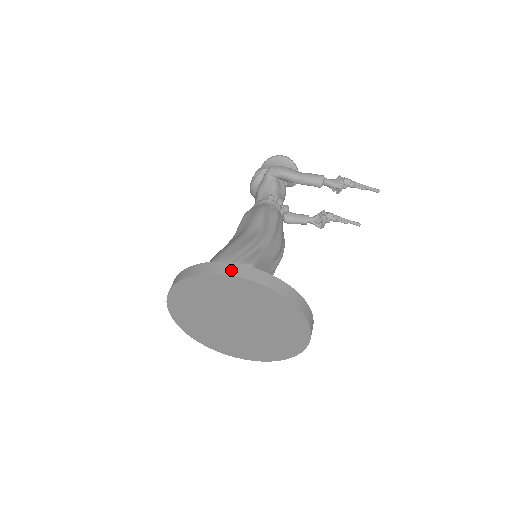
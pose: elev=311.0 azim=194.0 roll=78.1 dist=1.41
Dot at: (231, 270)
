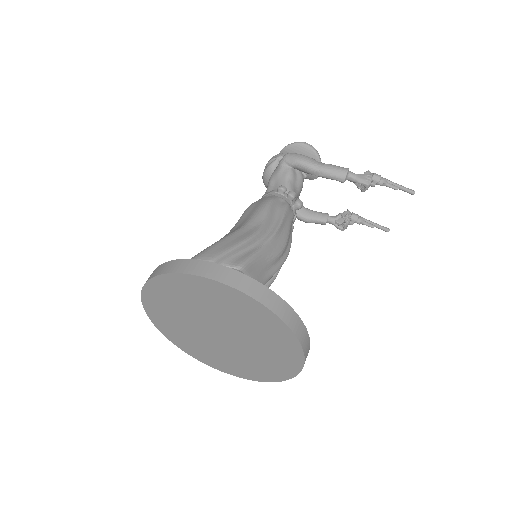
Dot at: (210, 271)
